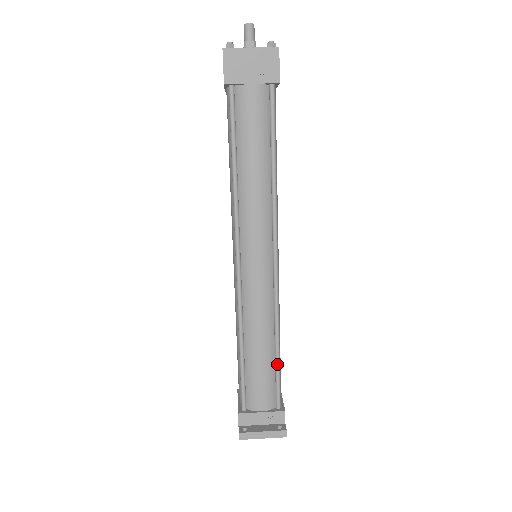
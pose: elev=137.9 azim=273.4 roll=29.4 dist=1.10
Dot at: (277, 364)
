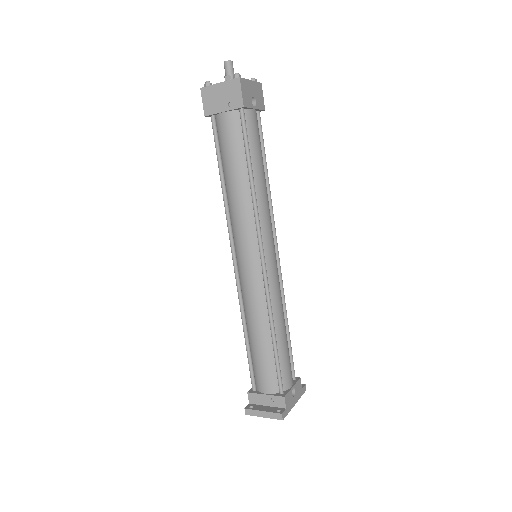
Dot at: (274, 353)
